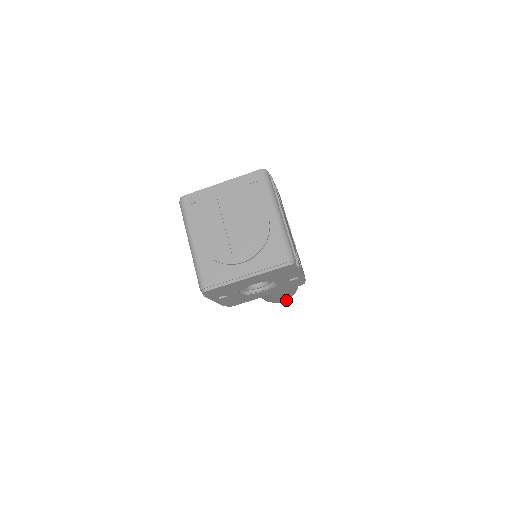
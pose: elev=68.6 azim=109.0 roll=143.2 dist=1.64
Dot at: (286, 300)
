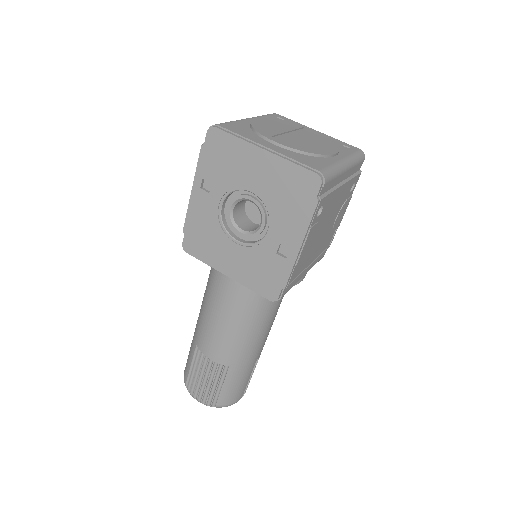
Dot at: (202, 401)
